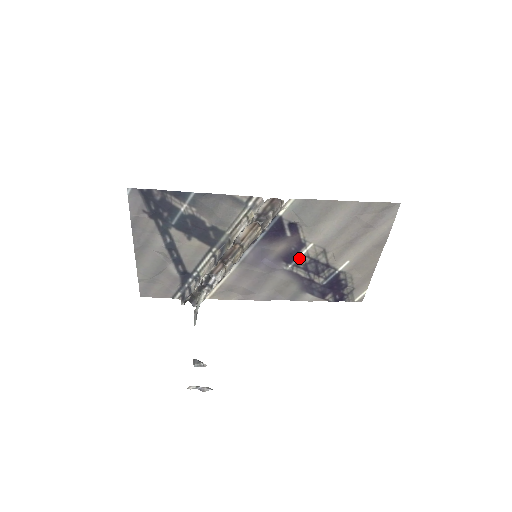
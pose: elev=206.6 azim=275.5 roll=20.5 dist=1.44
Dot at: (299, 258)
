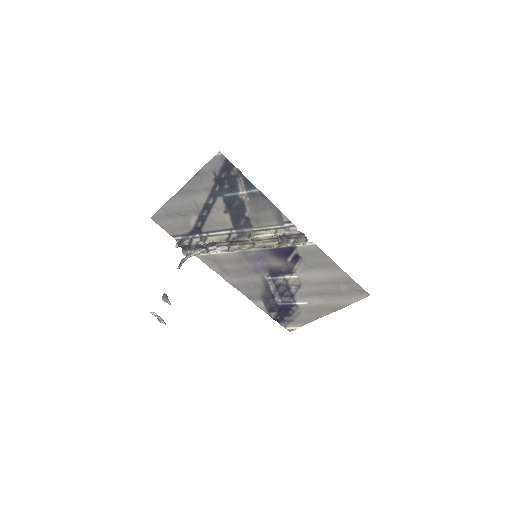
Dot at: (280, 278)
